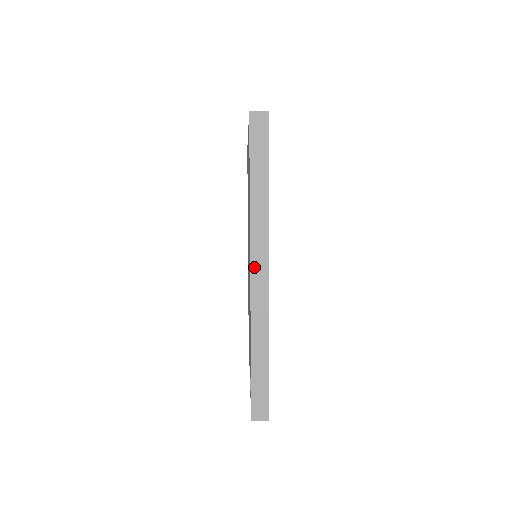
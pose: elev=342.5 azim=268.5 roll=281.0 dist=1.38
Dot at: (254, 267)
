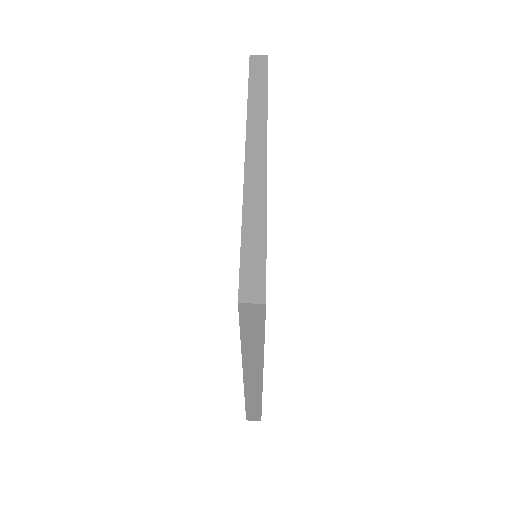
Dot at: (247, 378)
